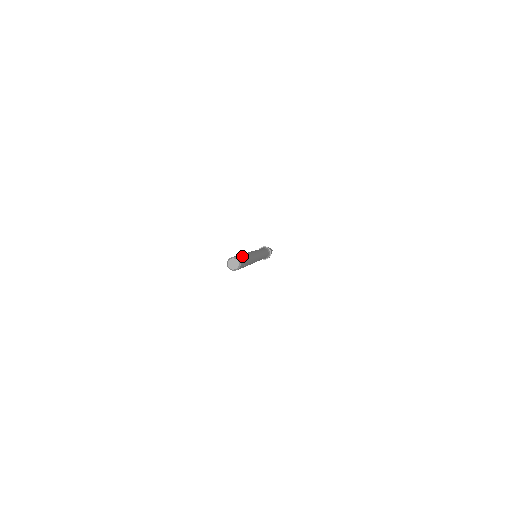
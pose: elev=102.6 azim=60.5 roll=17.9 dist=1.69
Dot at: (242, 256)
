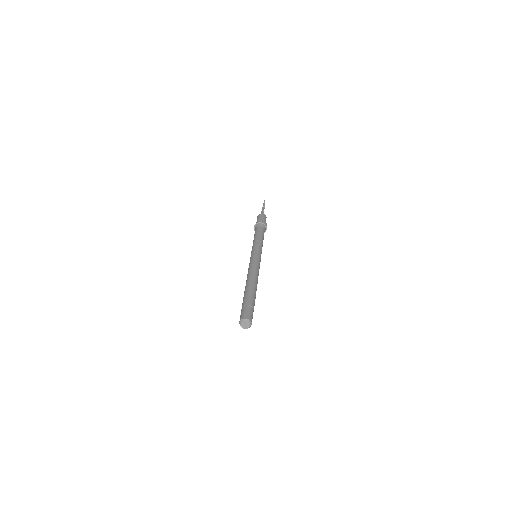
Dot at: (250, 305)
